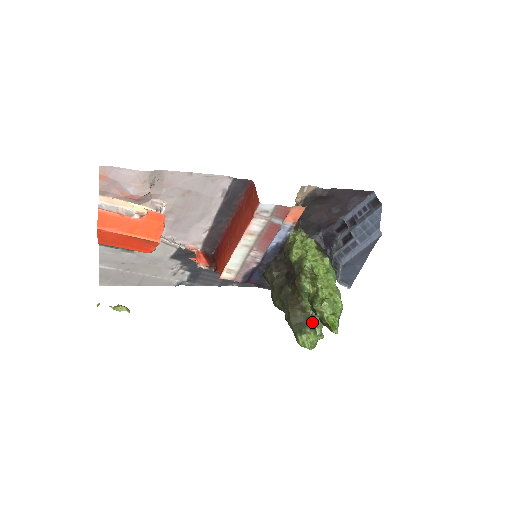
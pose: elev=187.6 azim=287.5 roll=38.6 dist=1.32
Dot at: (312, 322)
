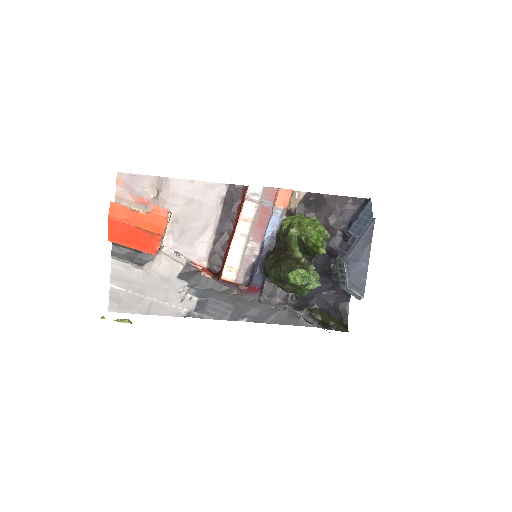
Dot at: (305, 268)
